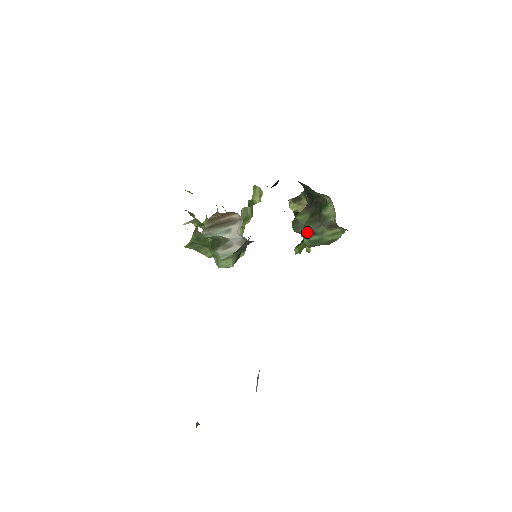
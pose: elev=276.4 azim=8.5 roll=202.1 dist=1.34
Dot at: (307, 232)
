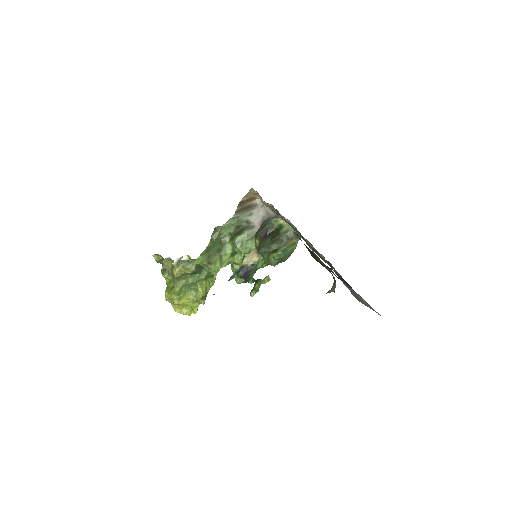
Dot at: (273, 250)
